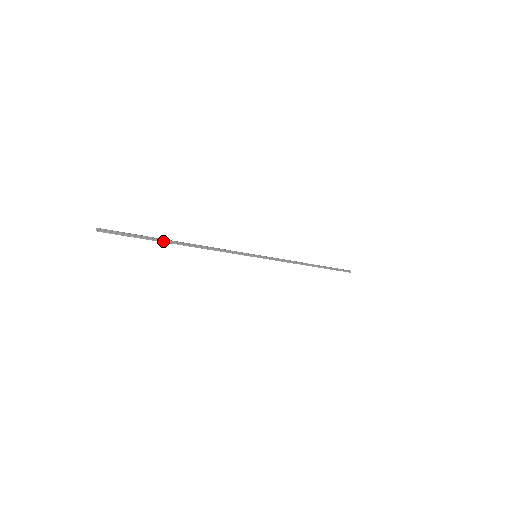
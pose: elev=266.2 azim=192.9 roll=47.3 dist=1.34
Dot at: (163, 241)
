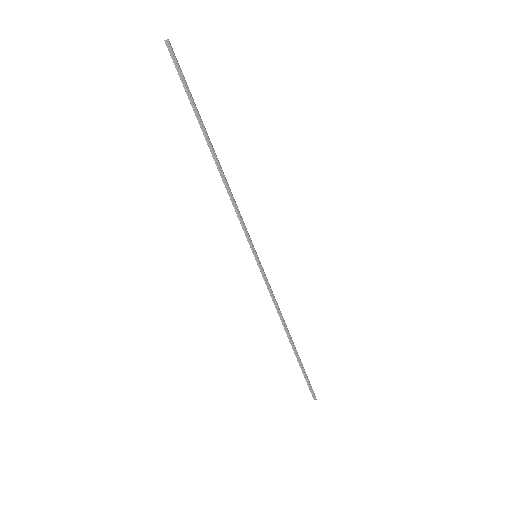
Dot at: (201, 126)
